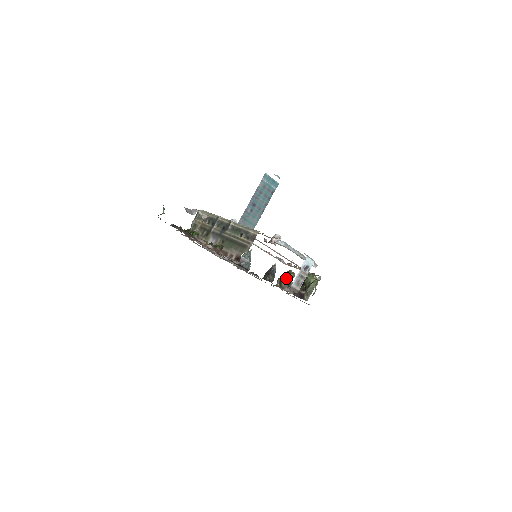
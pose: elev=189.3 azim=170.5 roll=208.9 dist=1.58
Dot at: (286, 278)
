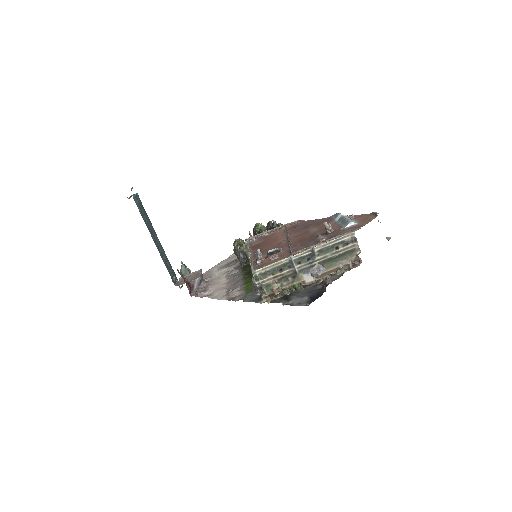
Dot at: (245, 247)
